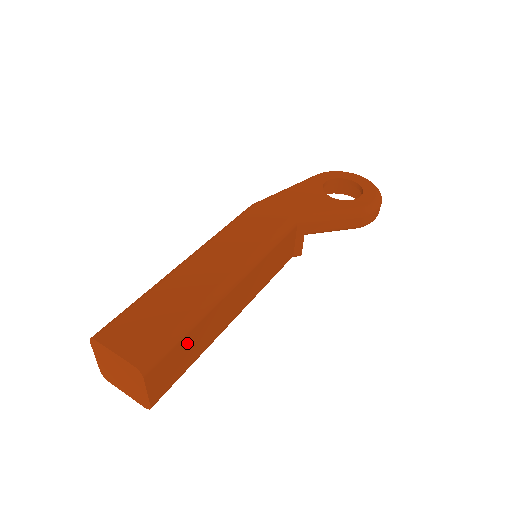
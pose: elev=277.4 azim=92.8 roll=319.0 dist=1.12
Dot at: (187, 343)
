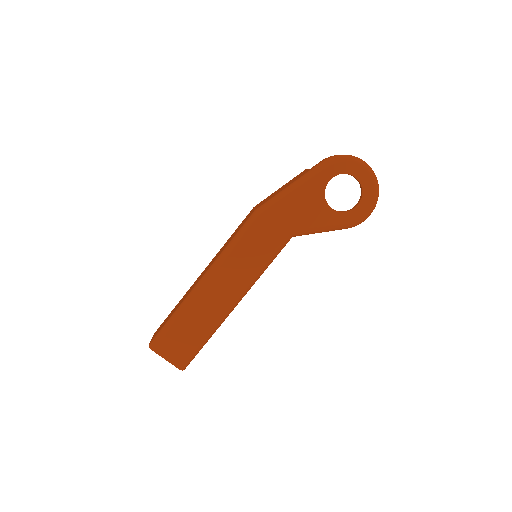
Dot at: occluded
